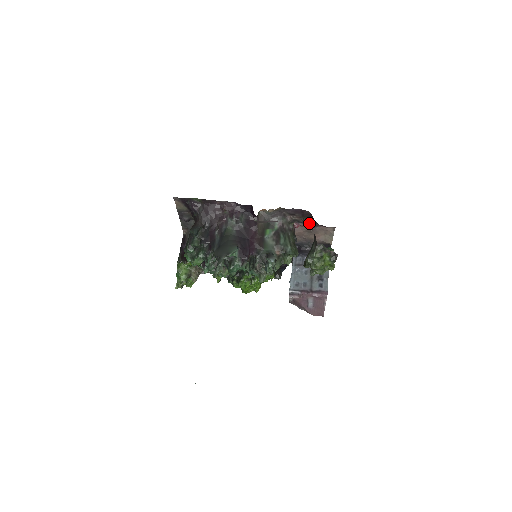
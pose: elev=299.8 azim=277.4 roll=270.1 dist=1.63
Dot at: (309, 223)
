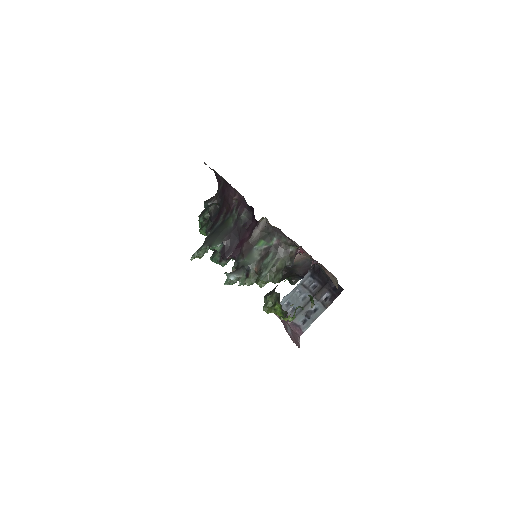
Dot at: occluded
